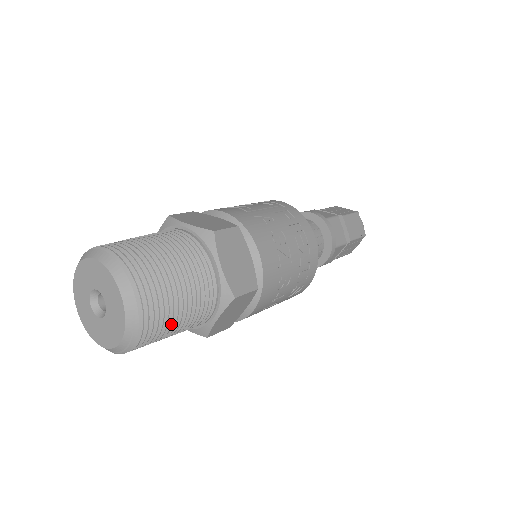
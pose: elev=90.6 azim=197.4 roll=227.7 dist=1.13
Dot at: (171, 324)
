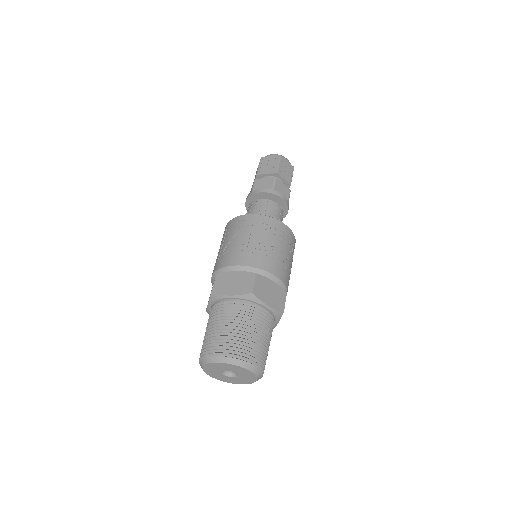
Dot at: occluded
